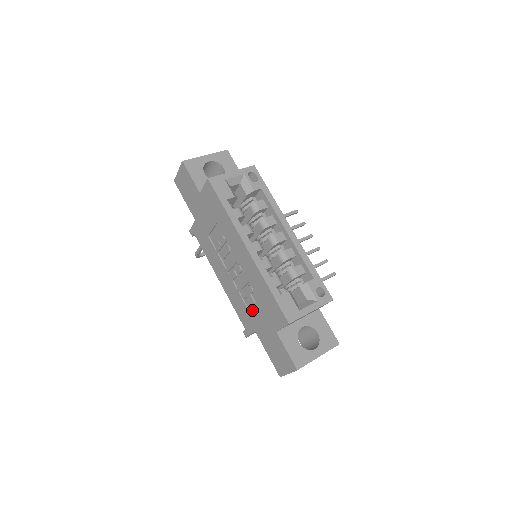
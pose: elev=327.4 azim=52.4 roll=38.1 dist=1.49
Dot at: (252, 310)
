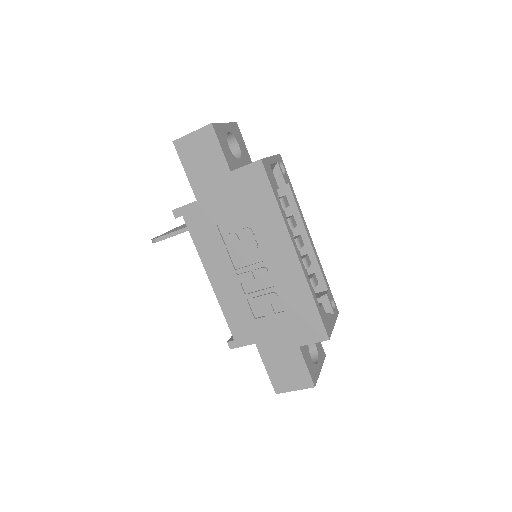
Dot at: (264, 320)
